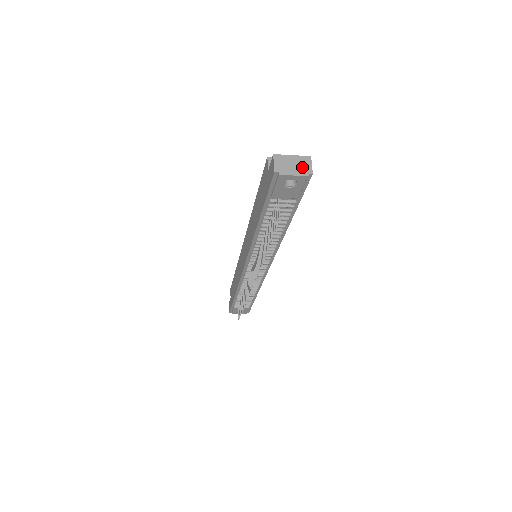
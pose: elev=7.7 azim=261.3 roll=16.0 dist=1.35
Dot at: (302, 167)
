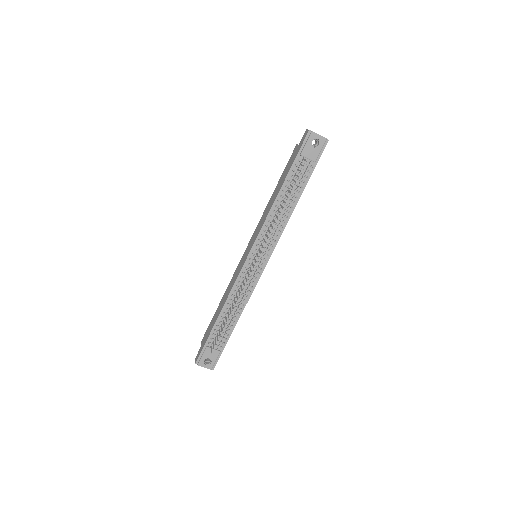
Dot at: occluded
